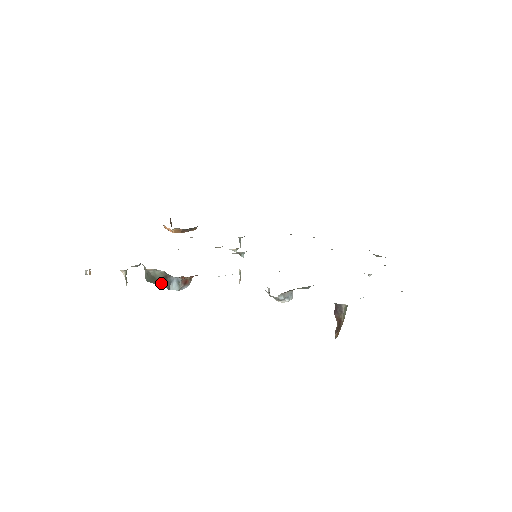
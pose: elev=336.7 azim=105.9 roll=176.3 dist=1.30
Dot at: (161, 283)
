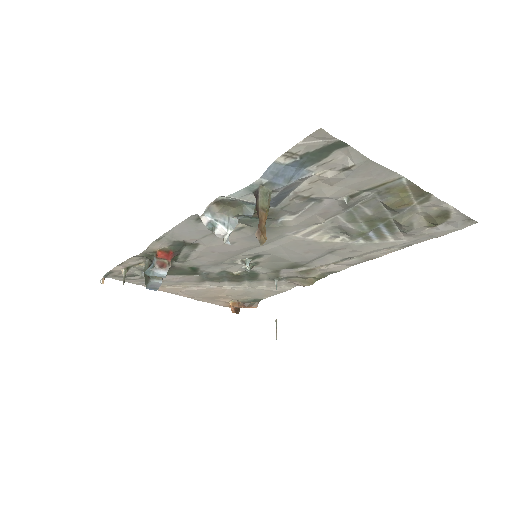
Dot at: (147, 276)
